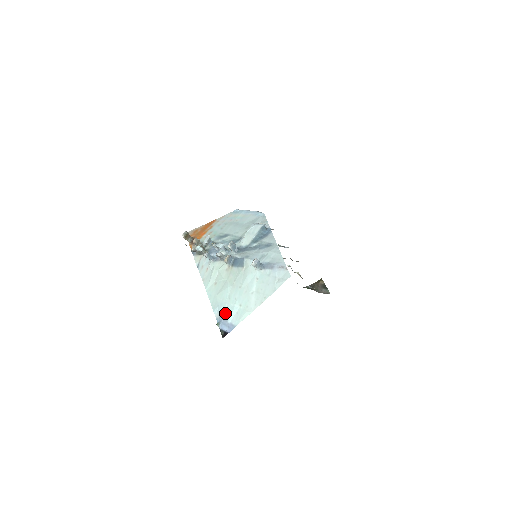
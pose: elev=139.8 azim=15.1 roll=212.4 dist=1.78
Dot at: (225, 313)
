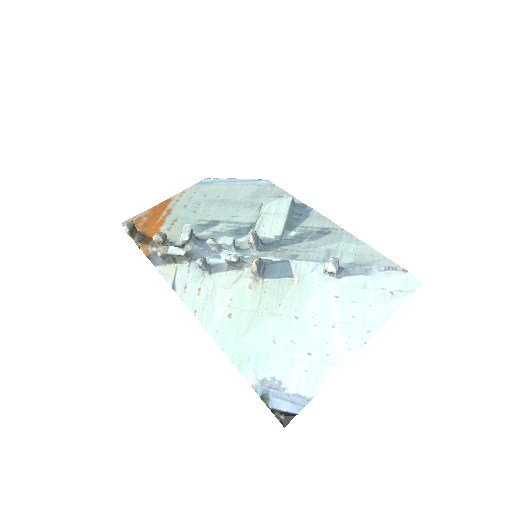
Dot at: (273, 374)
